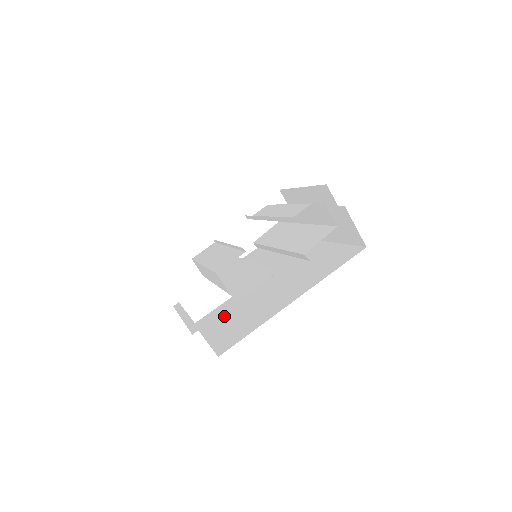
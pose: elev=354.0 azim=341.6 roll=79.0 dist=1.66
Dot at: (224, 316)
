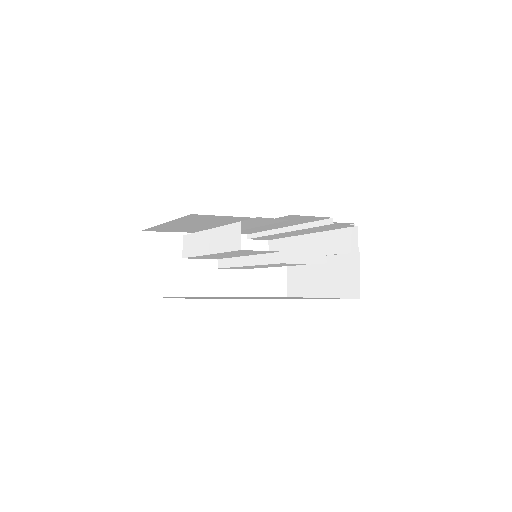
Dot at: occluded
